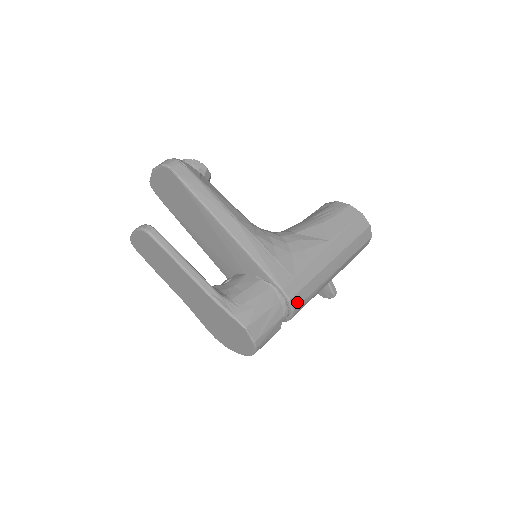
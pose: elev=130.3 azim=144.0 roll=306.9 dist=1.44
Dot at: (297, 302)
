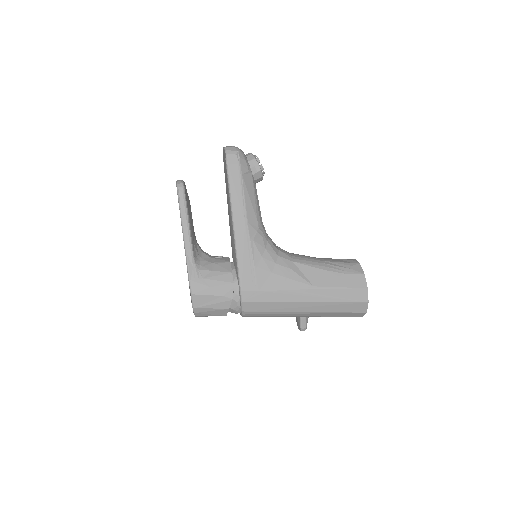
Dot at: (249, 308)
